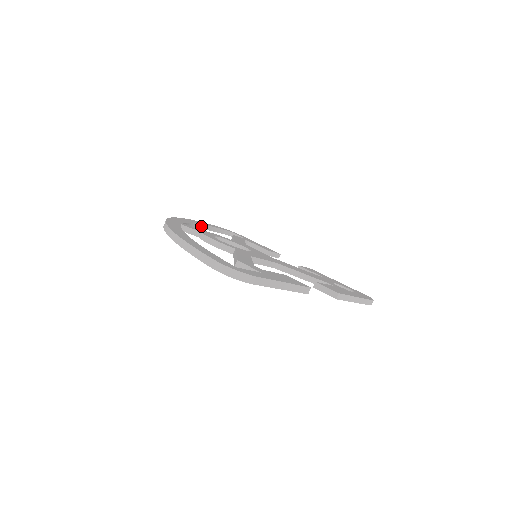
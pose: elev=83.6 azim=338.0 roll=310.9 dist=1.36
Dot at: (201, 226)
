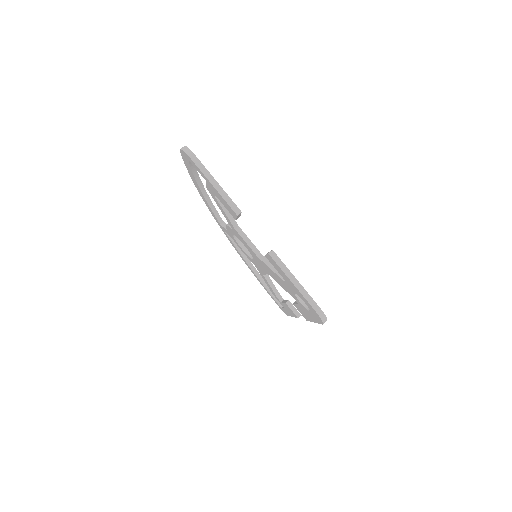
Dot at: (254, 270)
